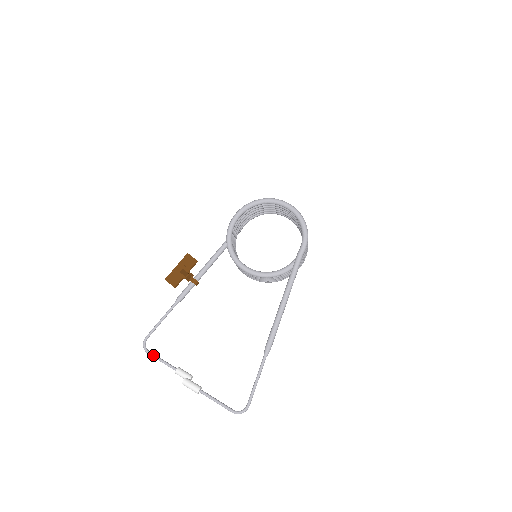
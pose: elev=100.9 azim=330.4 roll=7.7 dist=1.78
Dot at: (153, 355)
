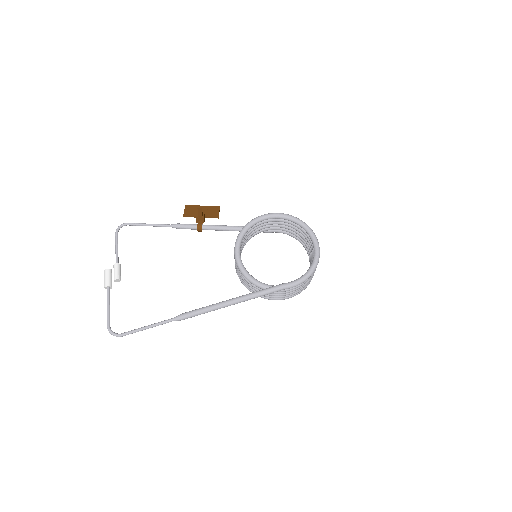
Dot at: (117, 238)
